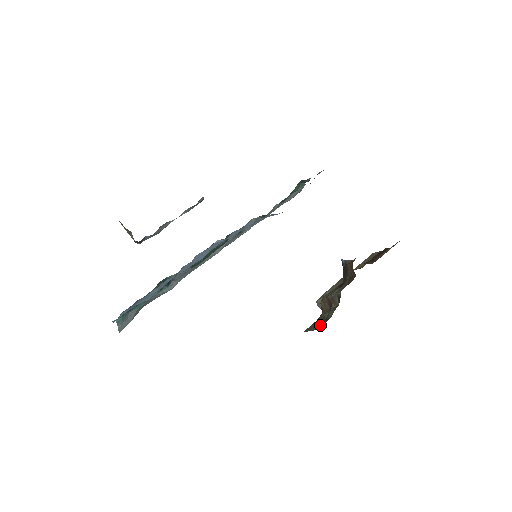
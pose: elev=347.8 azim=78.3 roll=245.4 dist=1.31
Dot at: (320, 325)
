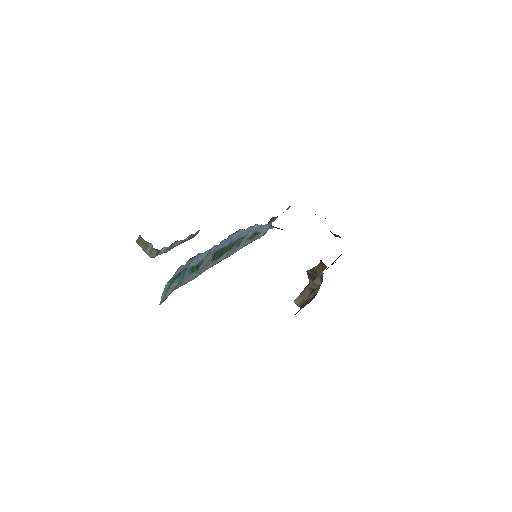
Dot at: (310, 301)
